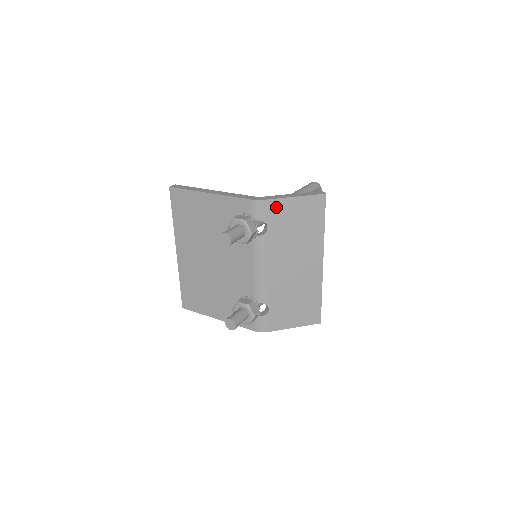
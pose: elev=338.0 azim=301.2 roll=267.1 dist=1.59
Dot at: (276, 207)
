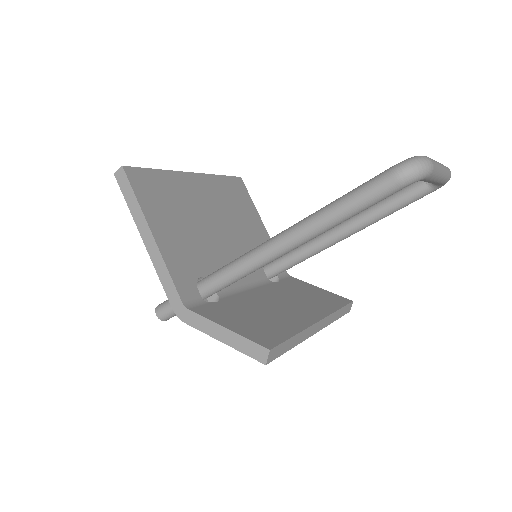
Dot at: occluded
